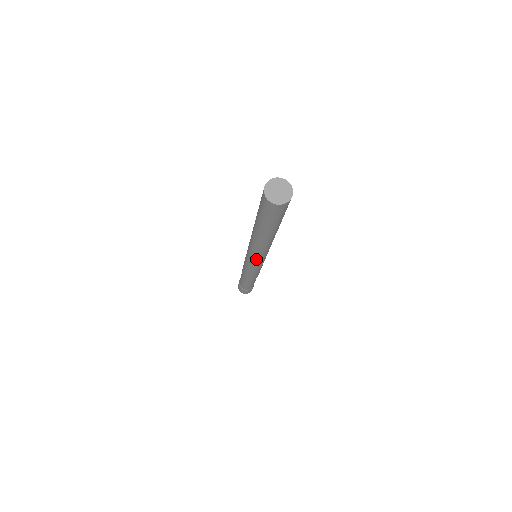
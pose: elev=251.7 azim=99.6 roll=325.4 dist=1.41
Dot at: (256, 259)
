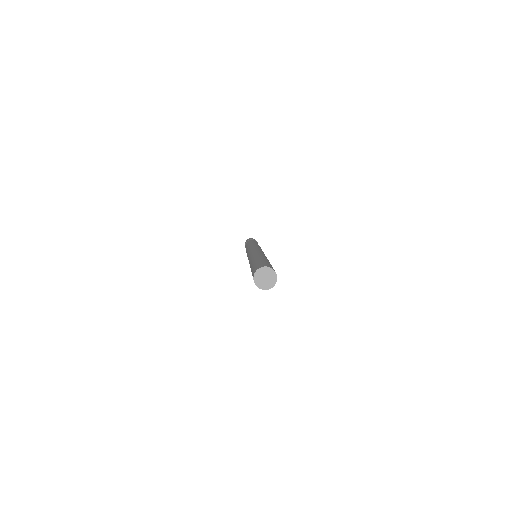
Dot at: occluded
